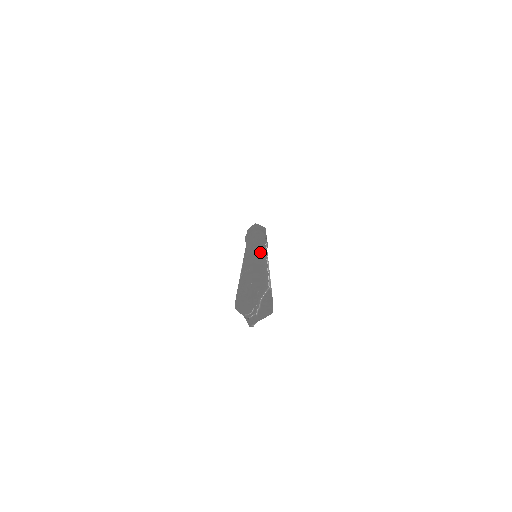
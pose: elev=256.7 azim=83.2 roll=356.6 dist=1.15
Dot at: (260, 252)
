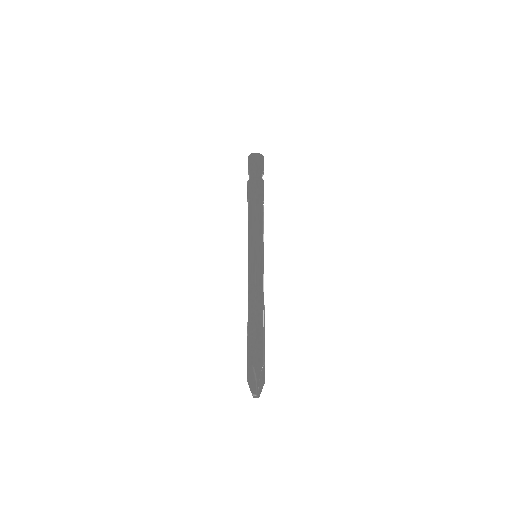
Dot at: (260, 281)
